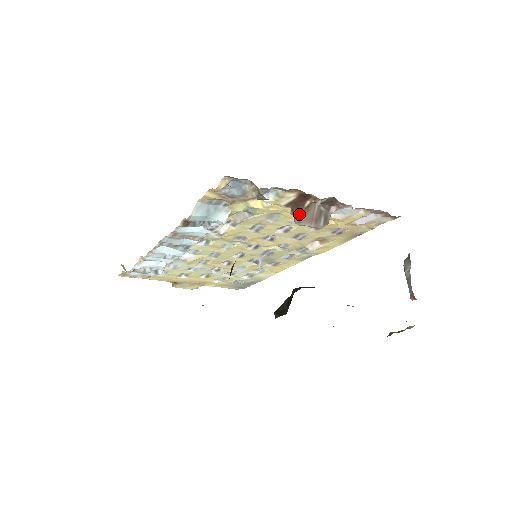
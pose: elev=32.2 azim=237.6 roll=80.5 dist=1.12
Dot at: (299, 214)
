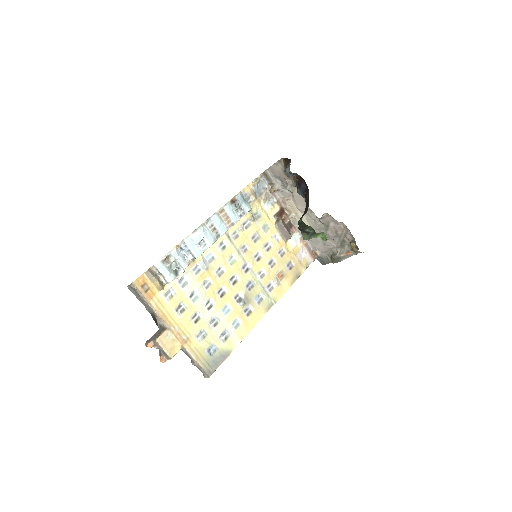
Dot at: (281, 219)
